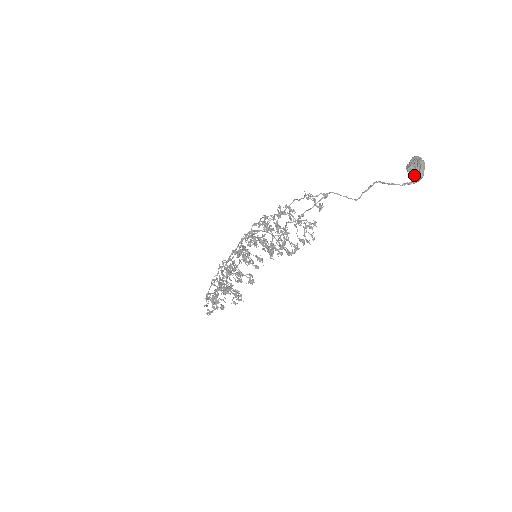
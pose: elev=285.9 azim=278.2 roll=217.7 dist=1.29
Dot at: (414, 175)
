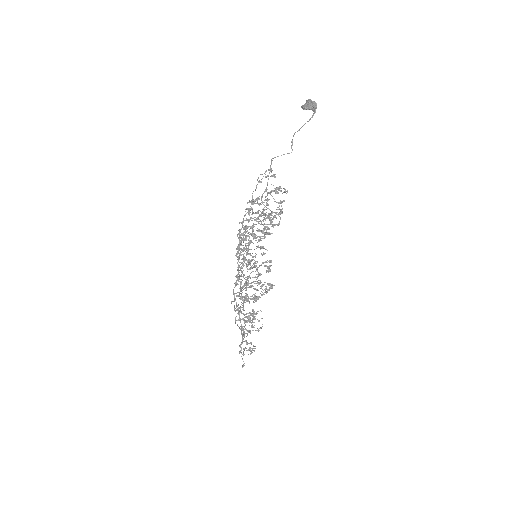
Dot at: (311, 107)
